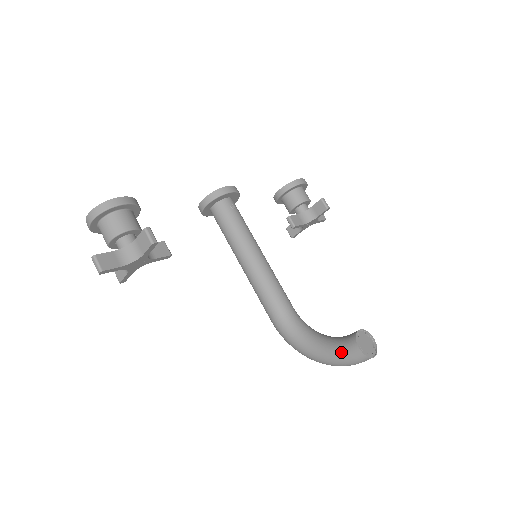
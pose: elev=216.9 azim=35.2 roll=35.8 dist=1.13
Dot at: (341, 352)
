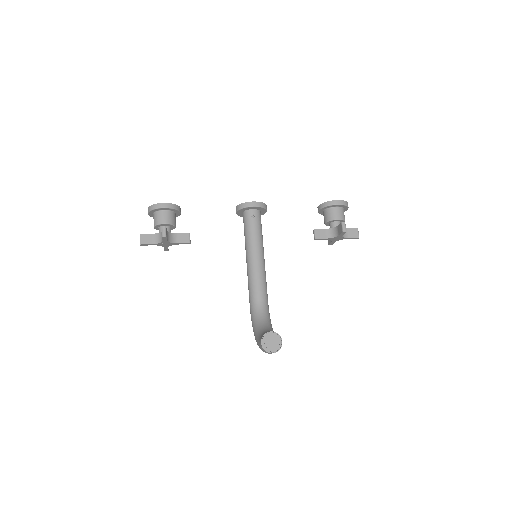
Dot at: (258, 341)
